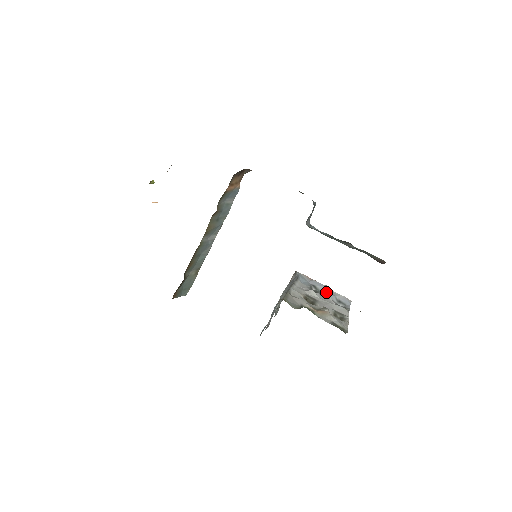
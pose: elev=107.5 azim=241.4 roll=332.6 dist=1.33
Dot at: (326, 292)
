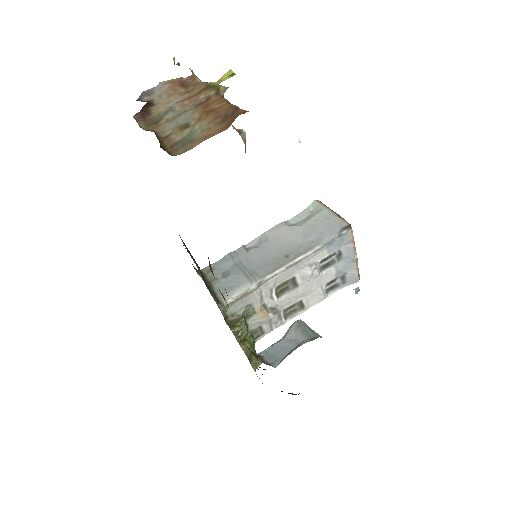
Dot at: (343, 266)
